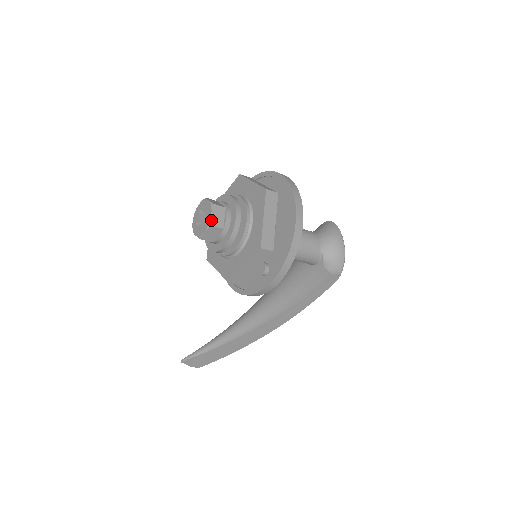
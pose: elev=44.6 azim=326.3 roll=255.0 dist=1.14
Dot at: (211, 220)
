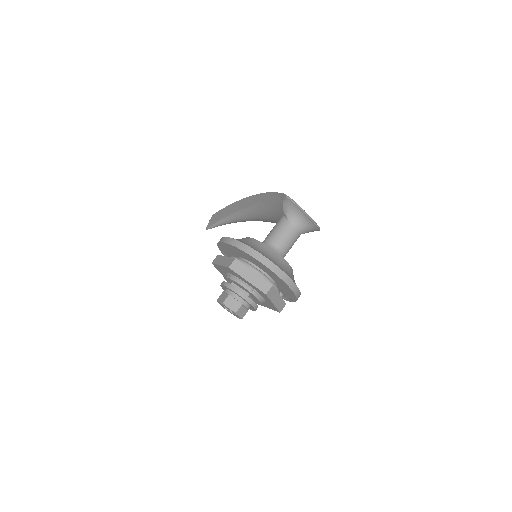
Dot at: (240, 318)
